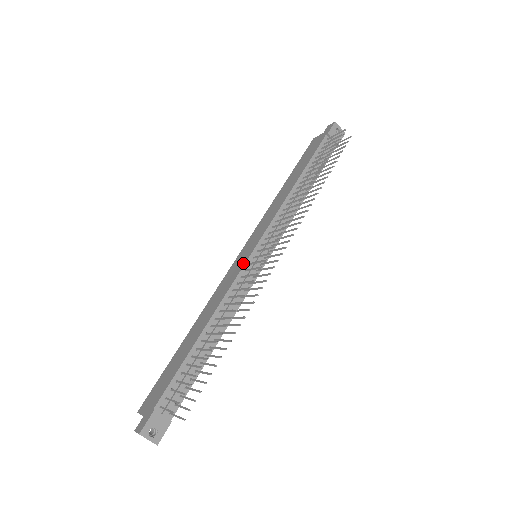
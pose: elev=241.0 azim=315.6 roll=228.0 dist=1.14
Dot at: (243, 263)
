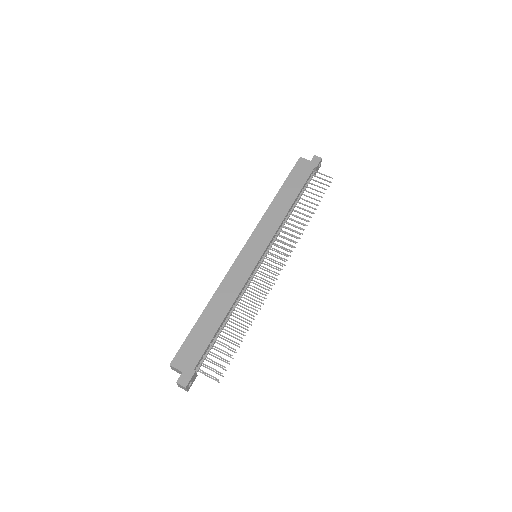
Dot at: (254, 264)
